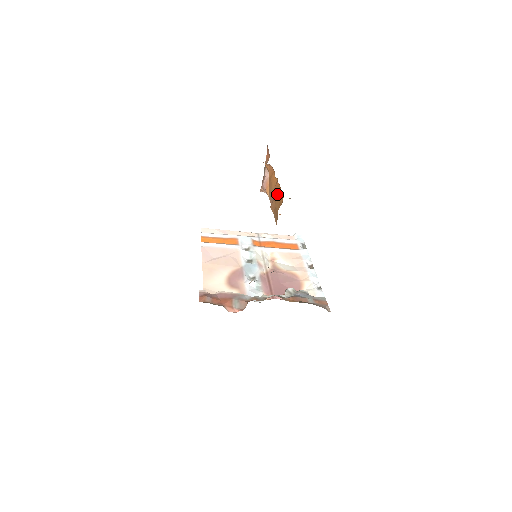
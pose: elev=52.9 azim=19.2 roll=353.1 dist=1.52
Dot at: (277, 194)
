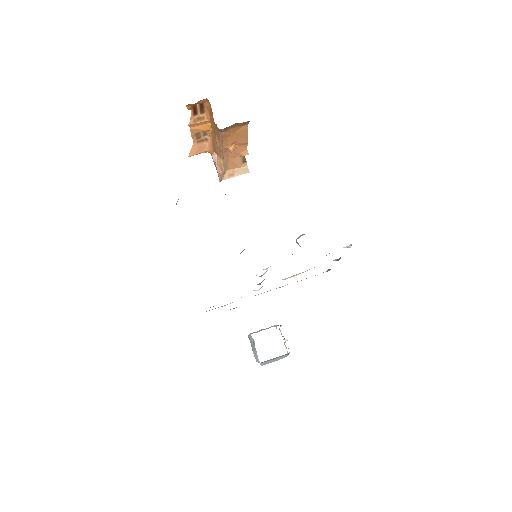
Dot at: (212, 122)
